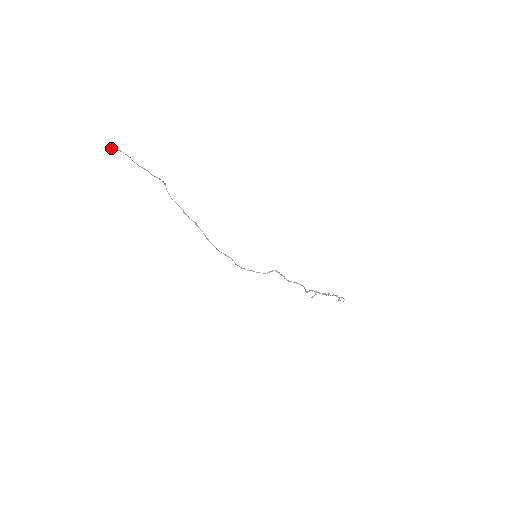
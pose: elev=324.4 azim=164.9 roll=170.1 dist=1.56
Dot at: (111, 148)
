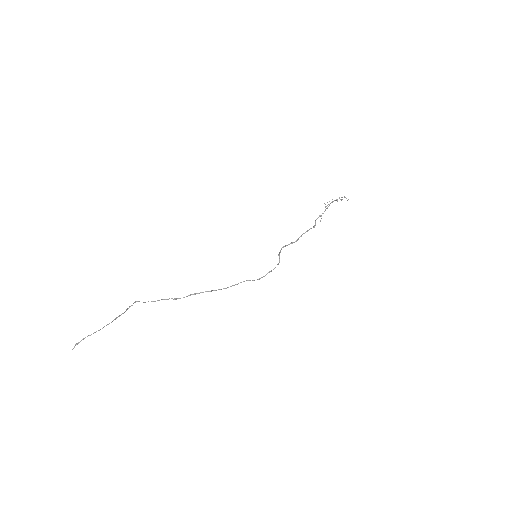
Dot at: occluded
